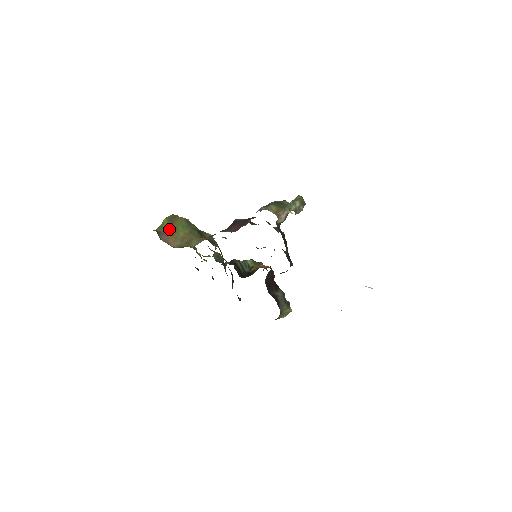
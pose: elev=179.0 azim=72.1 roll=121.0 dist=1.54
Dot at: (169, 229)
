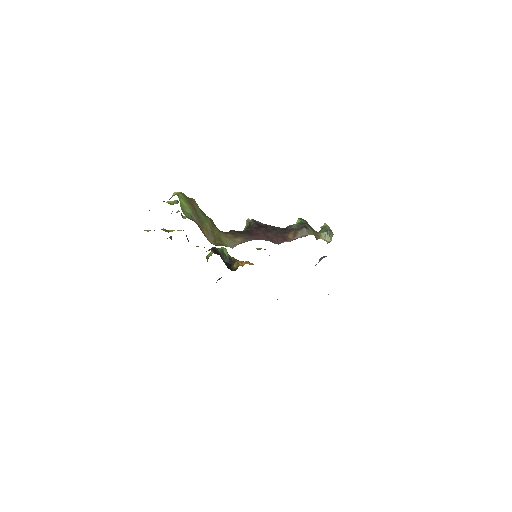
Dot at: (195, 216)
